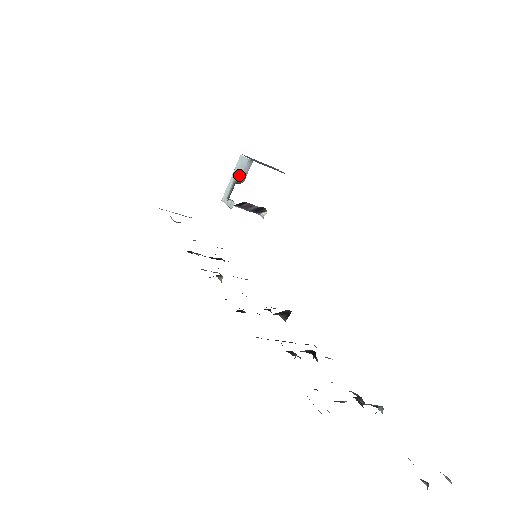
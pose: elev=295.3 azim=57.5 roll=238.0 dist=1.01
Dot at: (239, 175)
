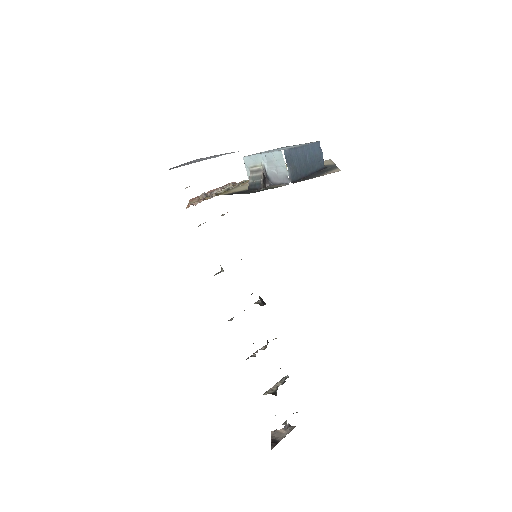
Dot at: (270, 170)
